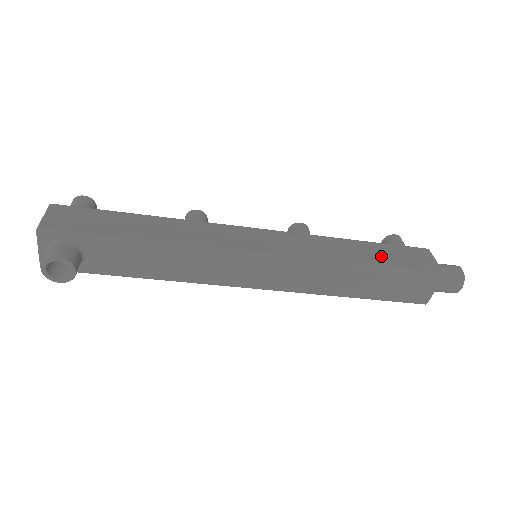
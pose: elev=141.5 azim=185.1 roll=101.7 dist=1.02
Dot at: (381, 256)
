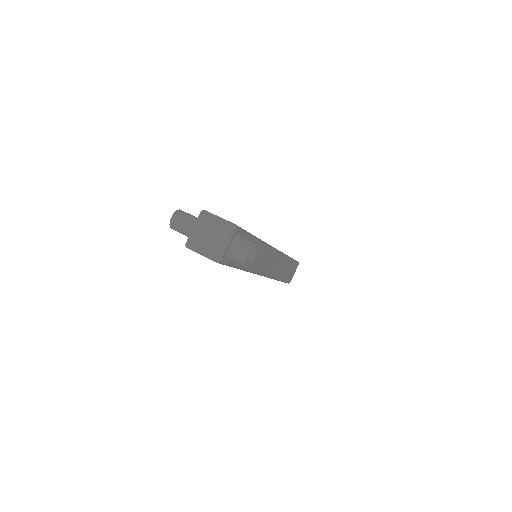
Dot at: occluded
